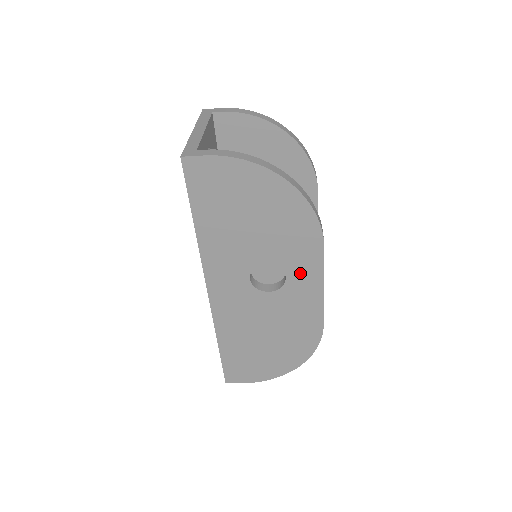
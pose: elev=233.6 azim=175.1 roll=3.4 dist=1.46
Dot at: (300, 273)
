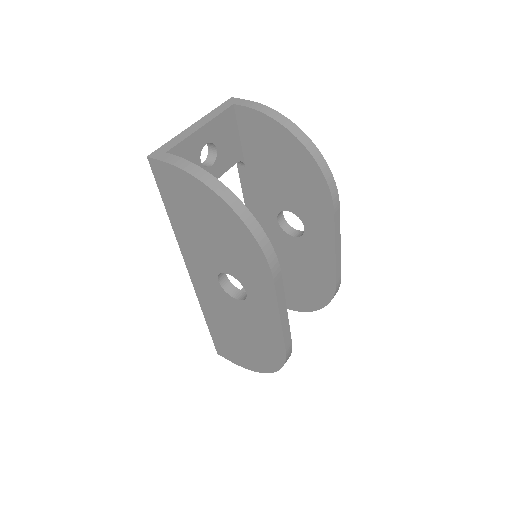
Dot at: (258, 295)
